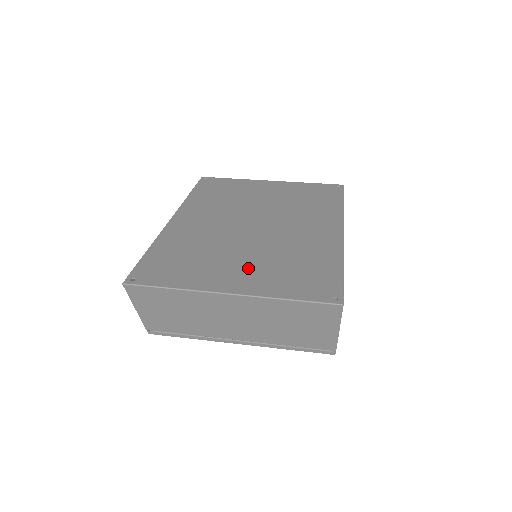
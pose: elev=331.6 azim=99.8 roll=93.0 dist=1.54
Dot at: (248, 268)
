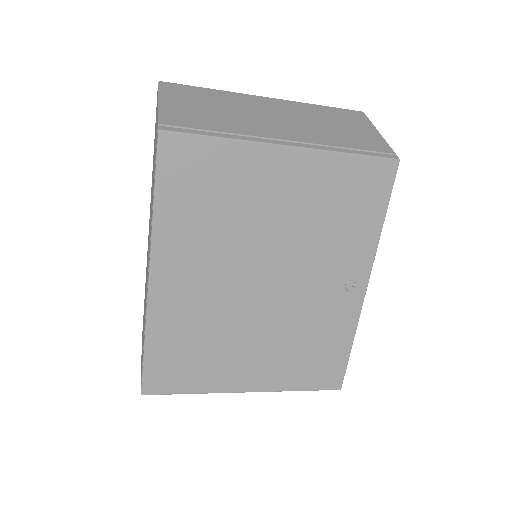
Dot at: occluded
